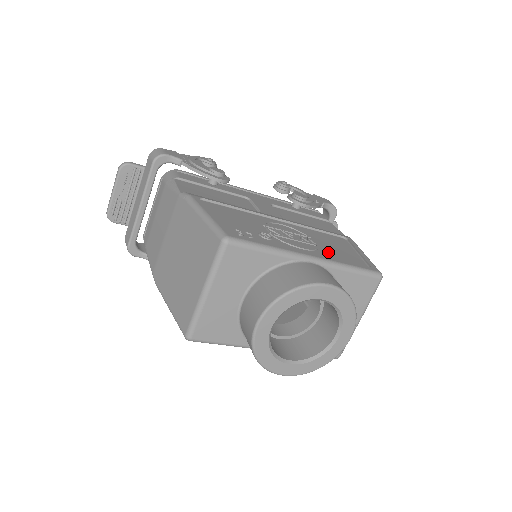
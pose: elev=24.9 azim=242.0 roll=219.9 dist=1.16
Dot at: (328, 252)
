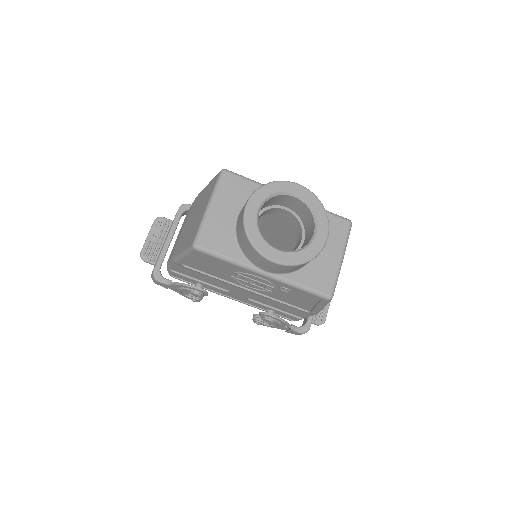
Dot at: occluded
